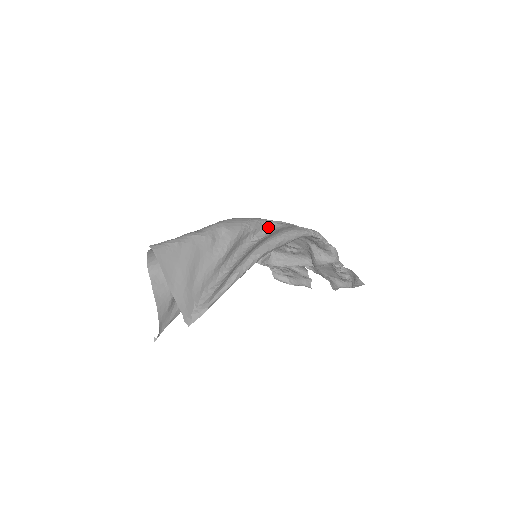
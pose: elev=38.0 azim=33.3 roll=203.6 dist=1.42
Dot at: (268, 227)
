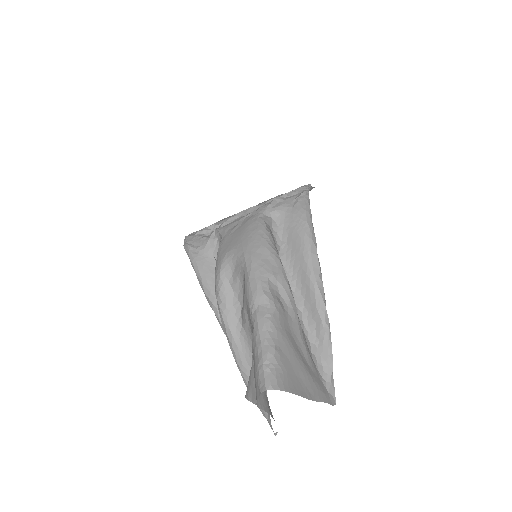
Dot at: (271, 224)
